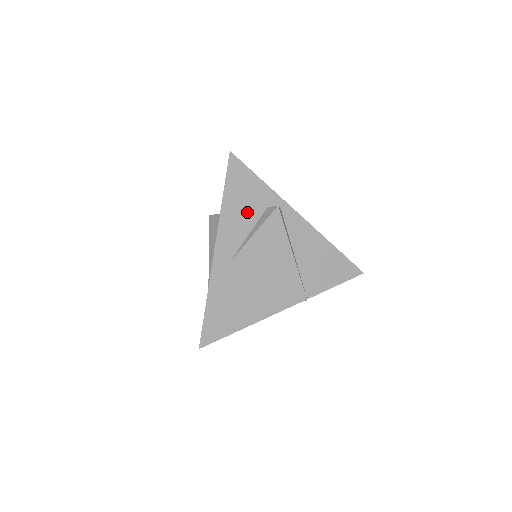
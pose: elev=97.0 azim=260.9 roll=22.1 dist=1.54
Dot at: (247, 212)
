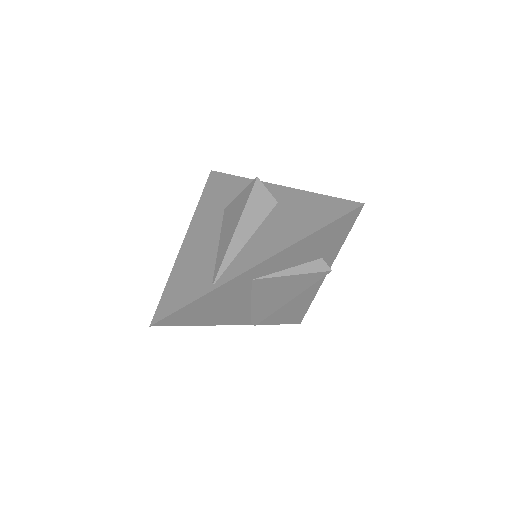
Dot at: (309, 253)
